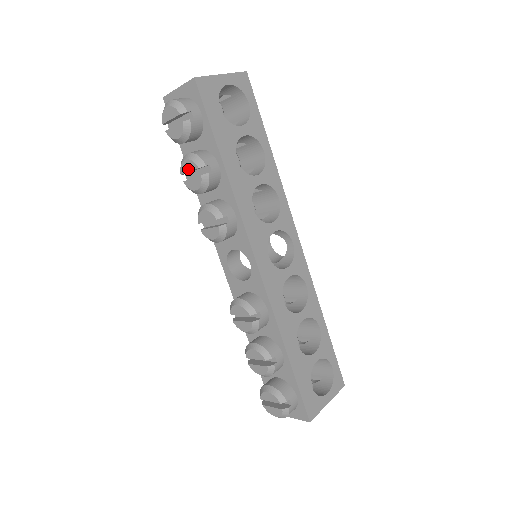
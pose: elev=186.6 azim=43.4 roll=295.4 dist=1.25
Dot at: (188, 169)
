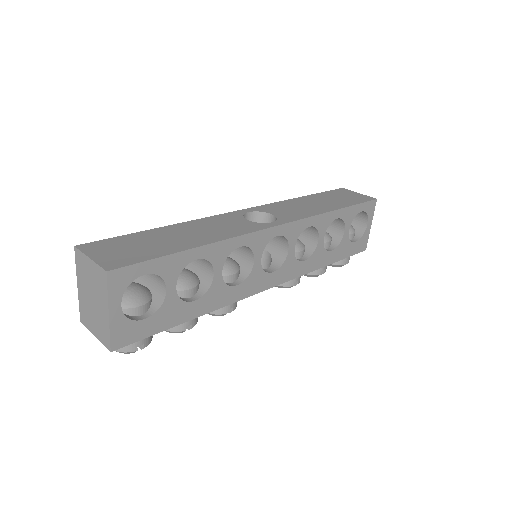
Dot at: occluded
